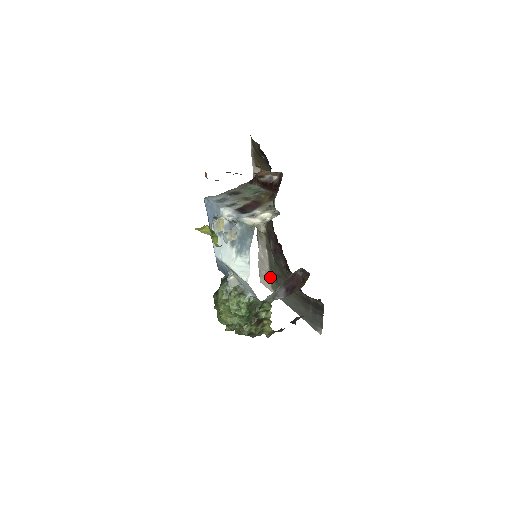
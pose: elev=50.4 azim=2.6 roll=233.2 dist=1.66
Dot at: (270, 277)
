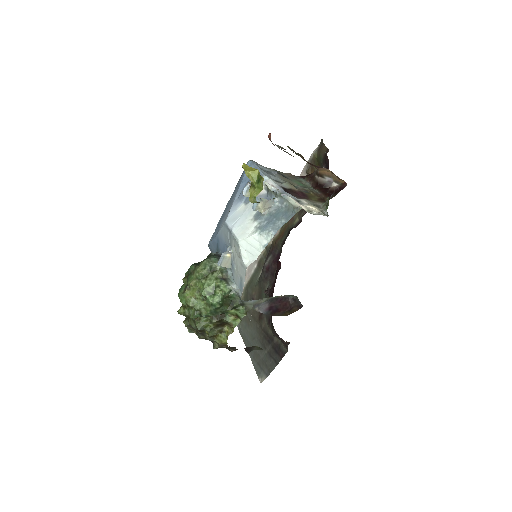
Dot at: occluded
